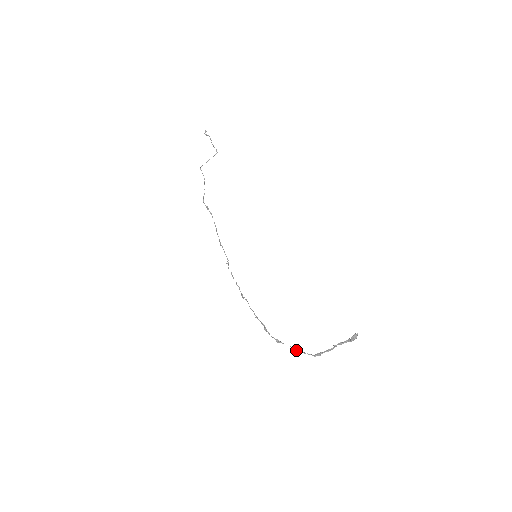
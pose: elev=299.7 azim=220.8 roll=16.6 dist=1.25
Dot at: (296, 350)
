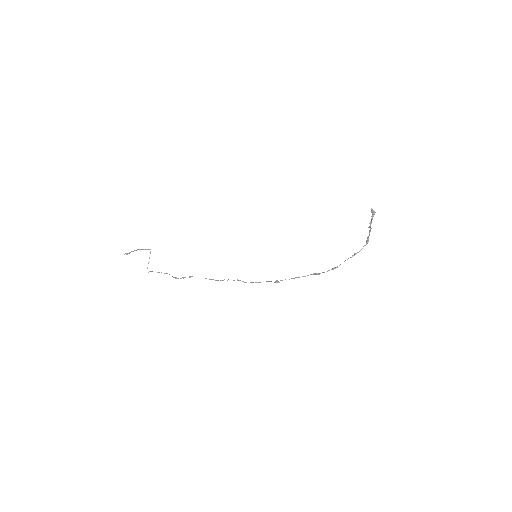
Dot at: occluded
